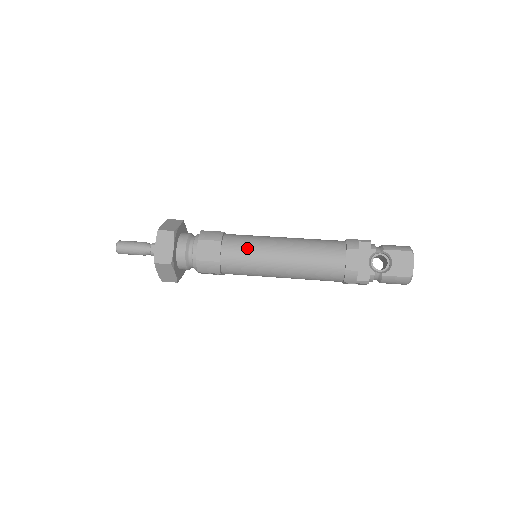
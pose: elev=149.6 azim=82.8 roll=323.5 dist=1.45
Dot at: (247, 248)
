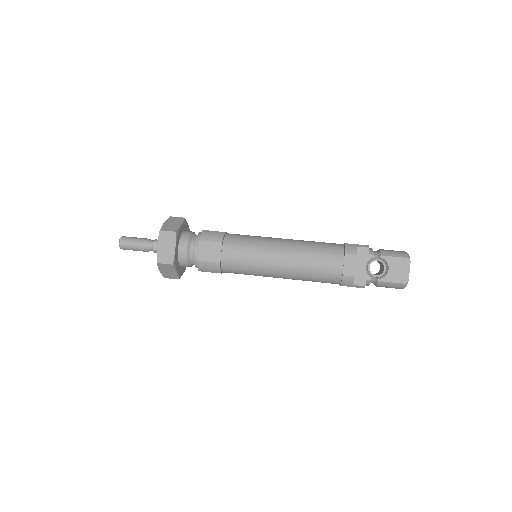
Dot at: (247, 250)
